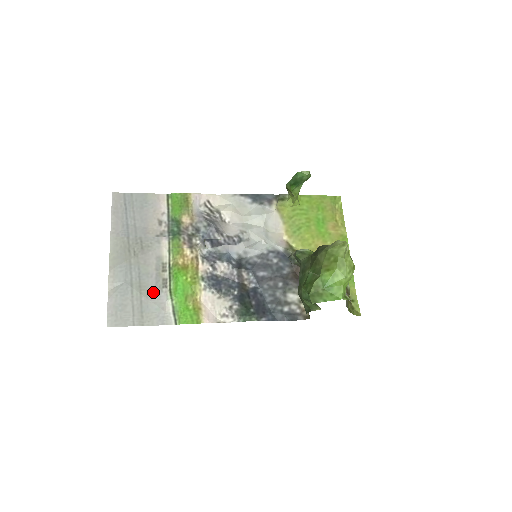
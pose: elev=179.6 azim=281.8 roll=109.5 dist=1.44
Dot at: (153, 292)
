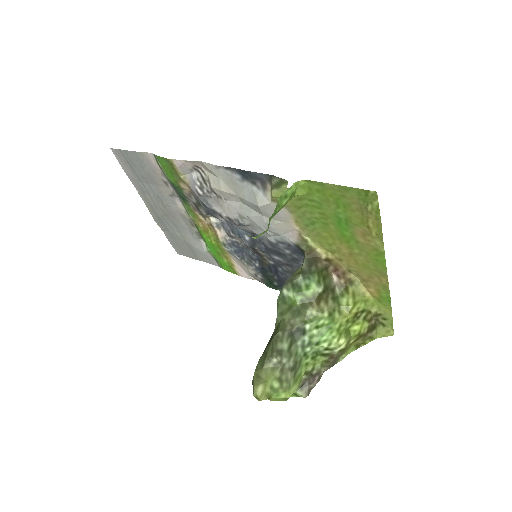
Dot at: (193, 241)
